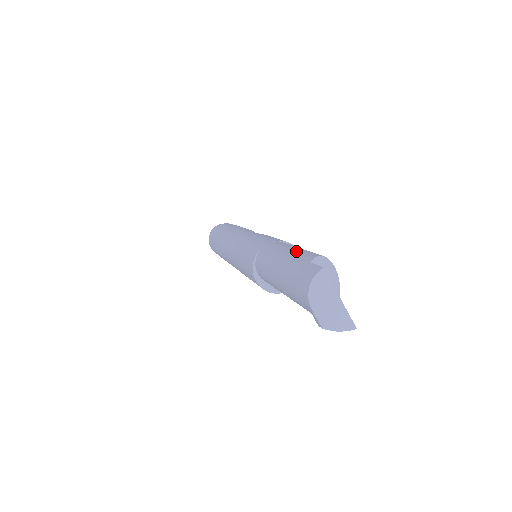
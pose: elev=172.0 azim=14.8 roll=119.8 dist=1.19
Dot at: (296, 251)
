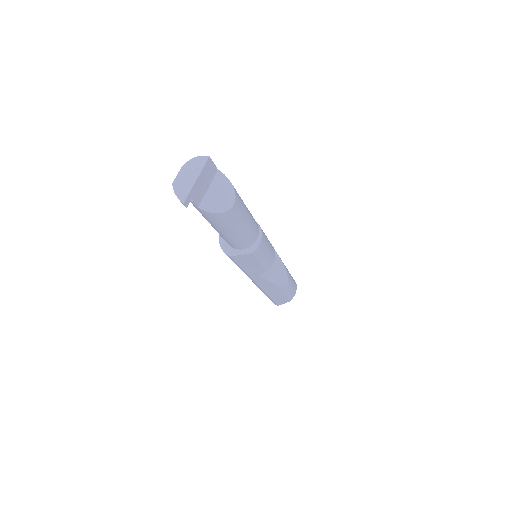
Dot at: occluded
